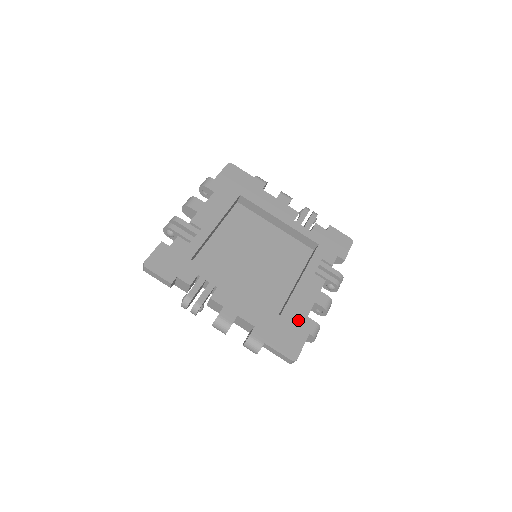
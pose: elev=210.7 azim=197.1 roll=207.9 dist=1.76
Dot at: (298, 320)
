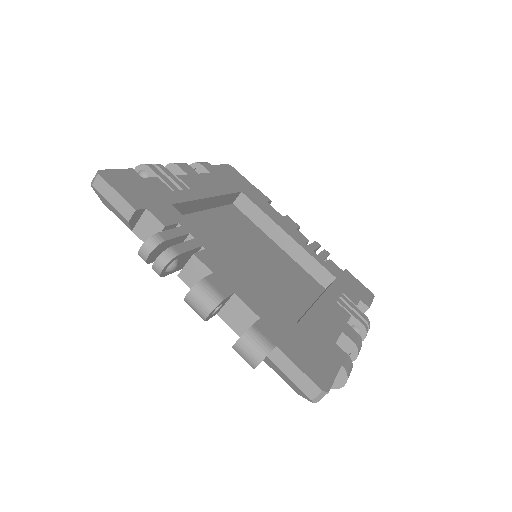
Dot at: (323, 341)
